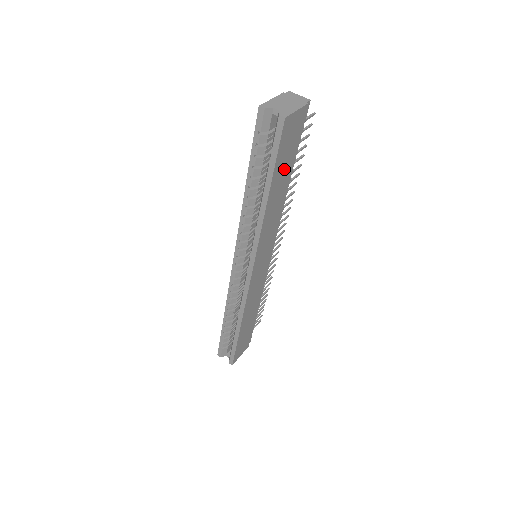
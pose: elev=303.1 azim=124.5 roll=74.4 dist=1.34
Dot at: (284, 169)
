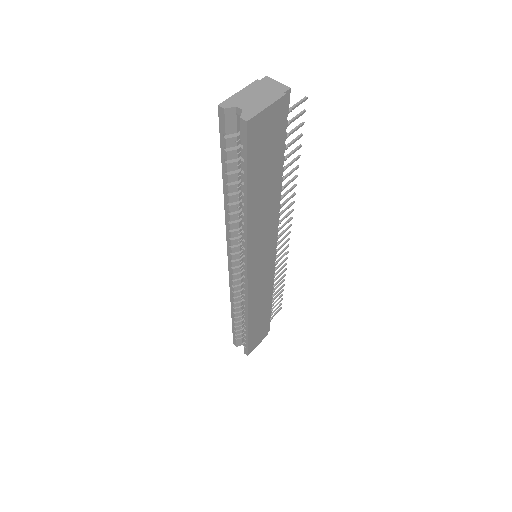
Dot at: (266, 172)
